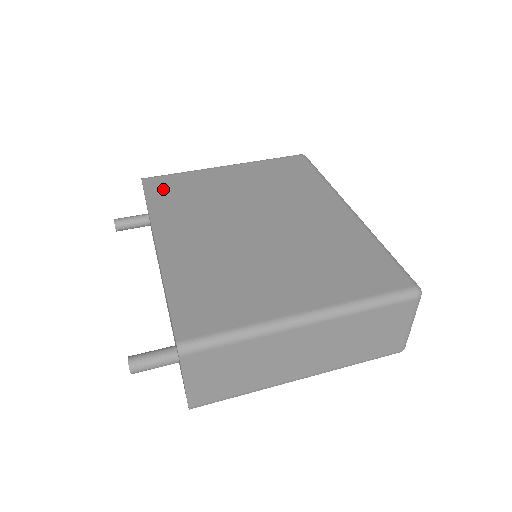
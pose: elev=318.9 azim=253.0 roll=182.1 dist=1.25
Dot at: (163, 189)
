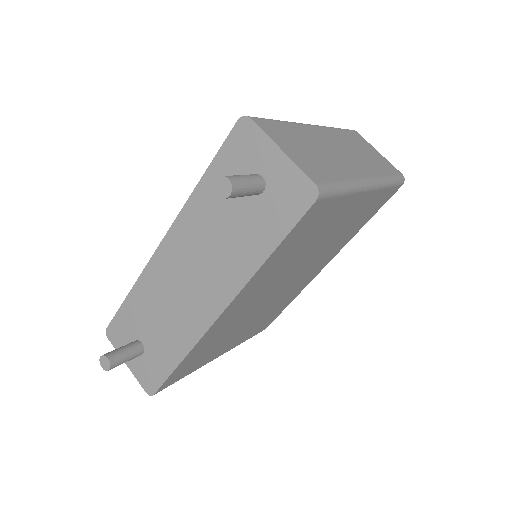
Dot at: occluded
